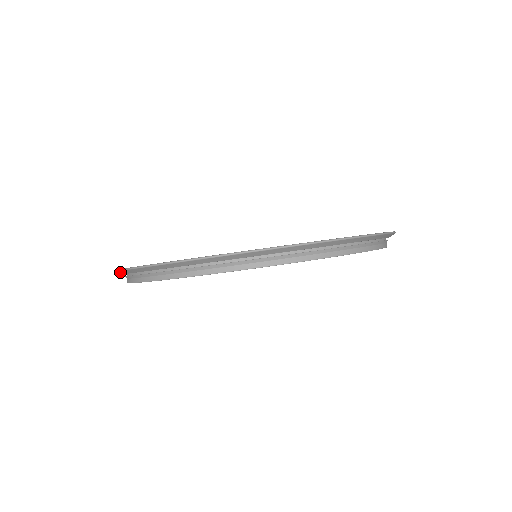
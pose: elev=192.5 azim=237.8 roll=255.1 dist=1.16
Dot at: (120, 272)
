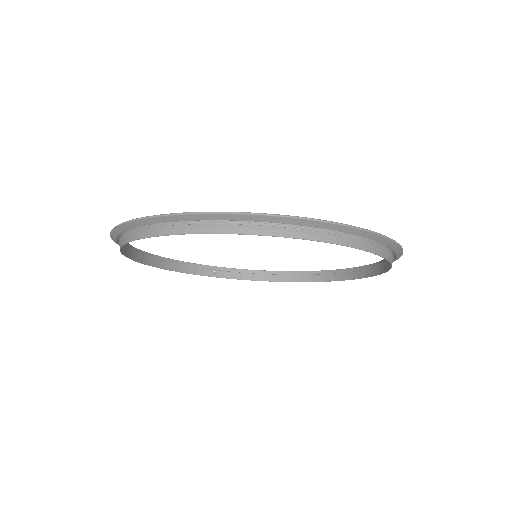
Dot at: (231, 216)
